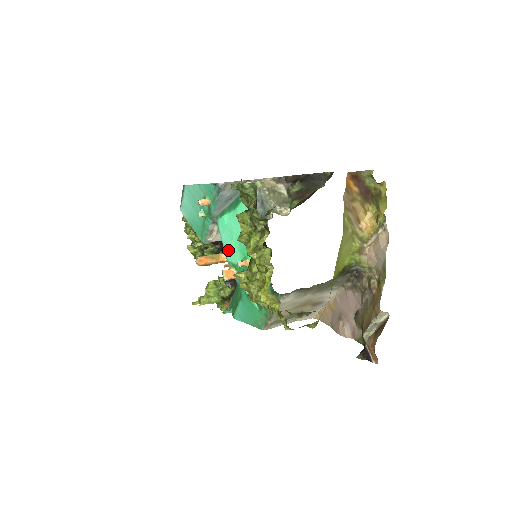
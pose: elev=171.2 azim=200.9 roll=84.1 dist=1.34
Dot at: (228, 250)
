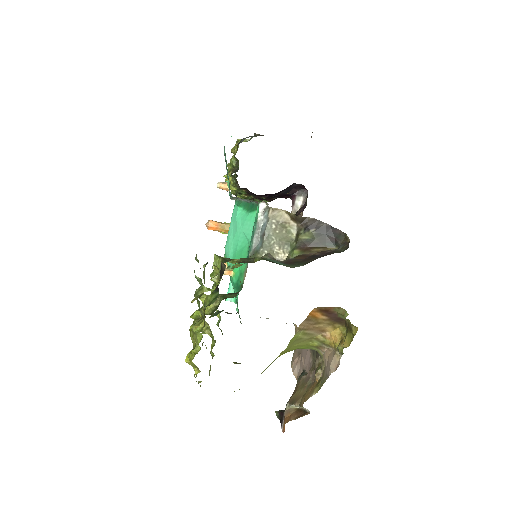
Dot at: (228, 242)
